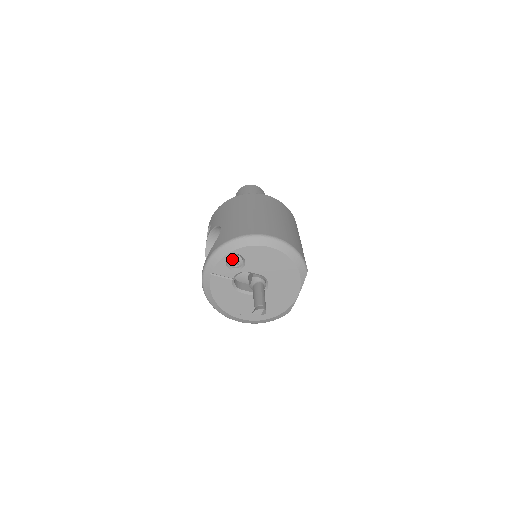
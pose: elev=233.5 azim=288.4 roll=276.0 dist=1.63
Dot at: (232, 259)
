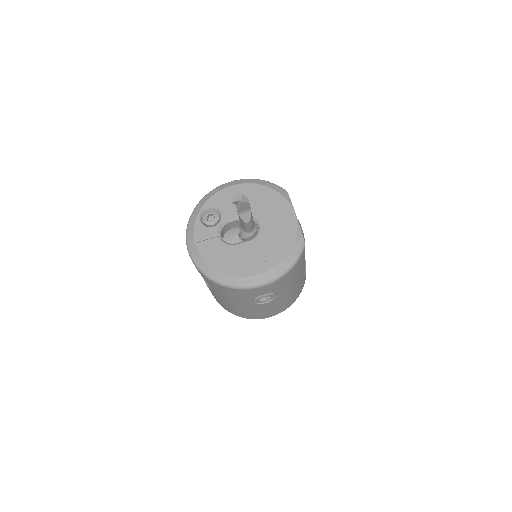
Dot at: (205, 216)
